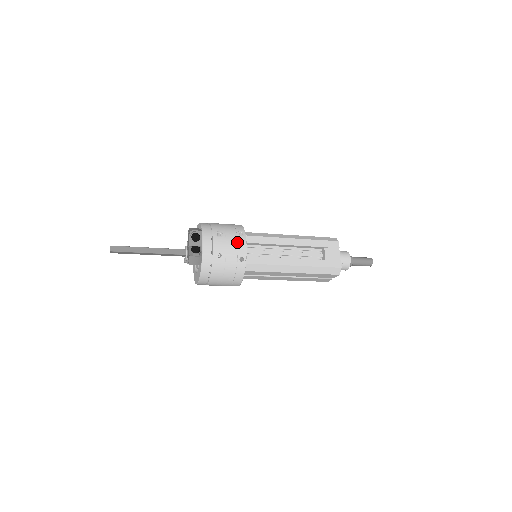
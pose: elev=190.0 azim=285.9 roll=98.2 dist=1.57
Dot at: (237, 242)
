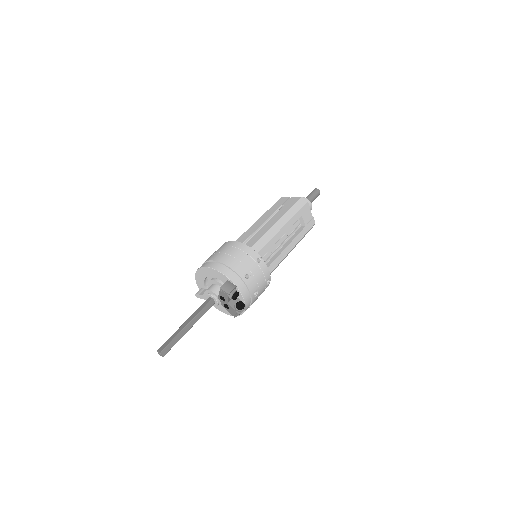
Dot at: (262, 272)
